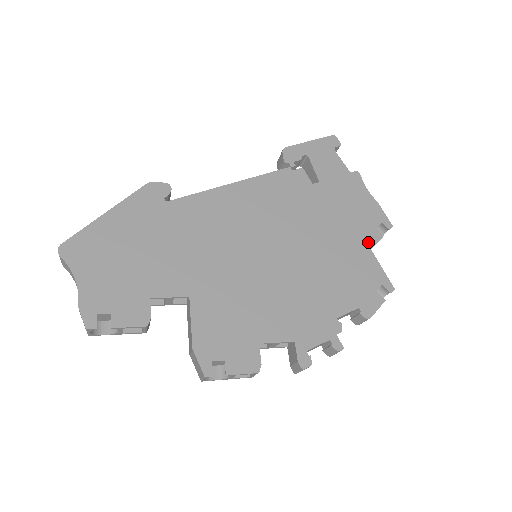
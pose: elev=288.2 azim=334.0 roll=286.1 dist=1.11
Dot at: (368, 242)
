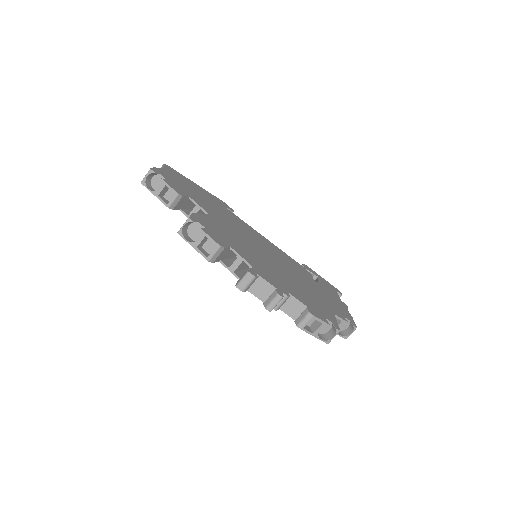
Dot at: (334, 312)
